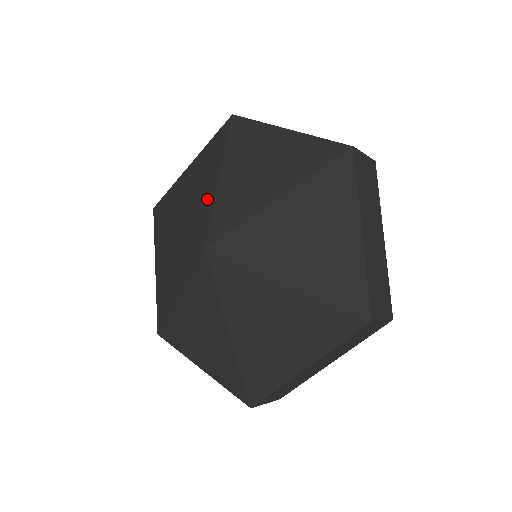
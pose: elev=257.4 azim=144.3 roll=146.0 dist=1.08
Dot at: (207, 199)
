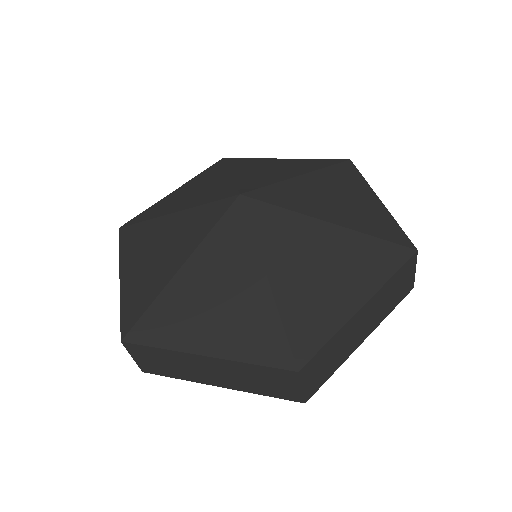
Dot at: (220, 184)
